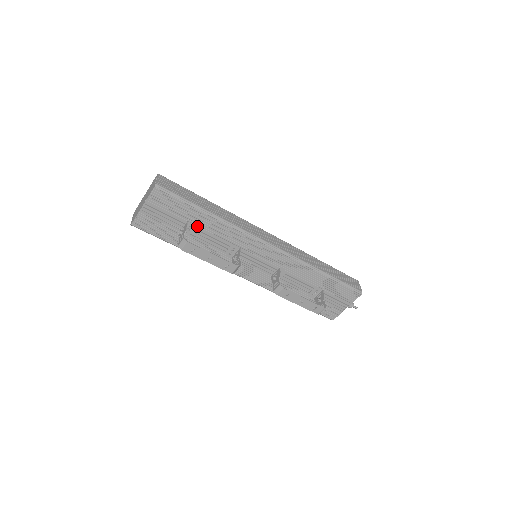
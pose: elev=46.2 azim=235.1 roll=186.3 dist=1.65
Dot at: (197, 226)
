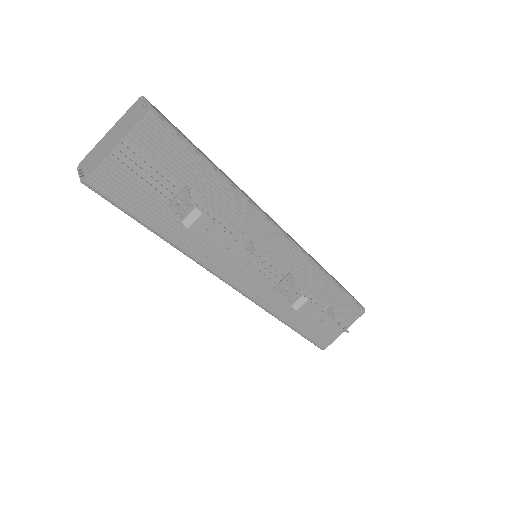
Dot at: (197, 196)
